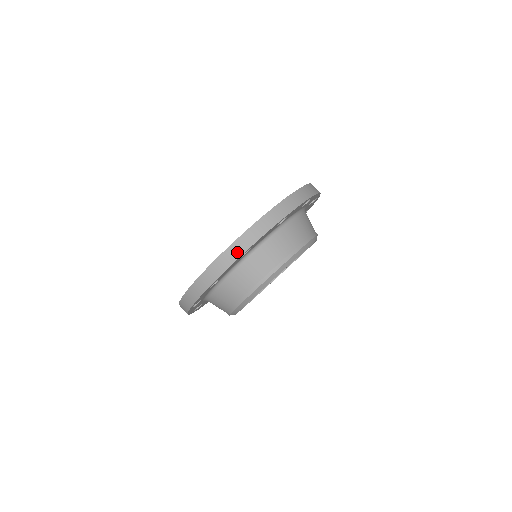
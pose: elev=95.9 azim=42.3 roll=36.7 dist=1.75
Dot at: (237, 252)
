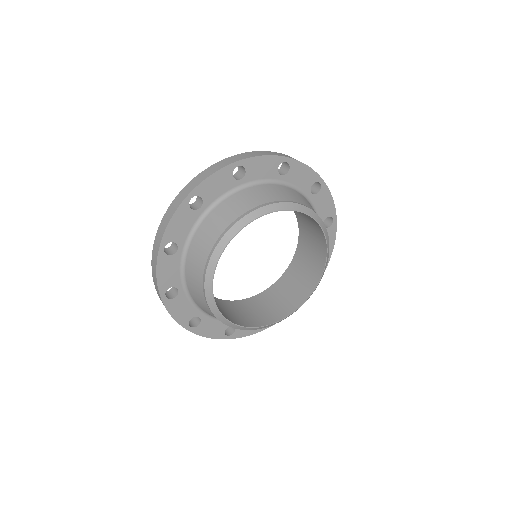
Dot at: (280, 155)
